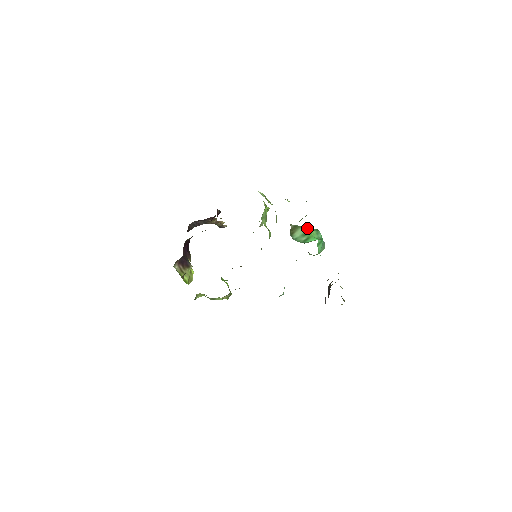
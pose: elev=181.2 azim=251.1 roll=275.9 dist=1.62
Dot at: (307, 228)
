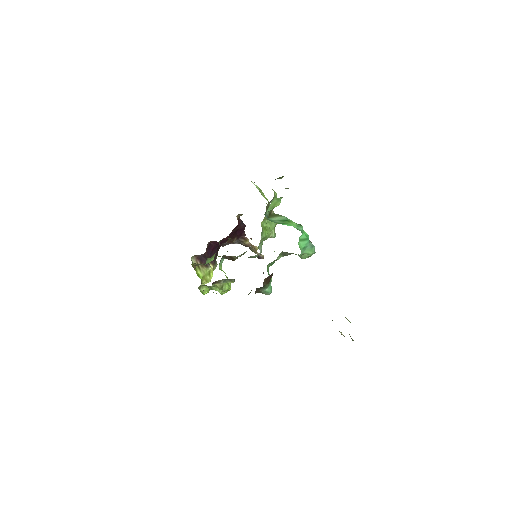
Dot at: (288, 219)
